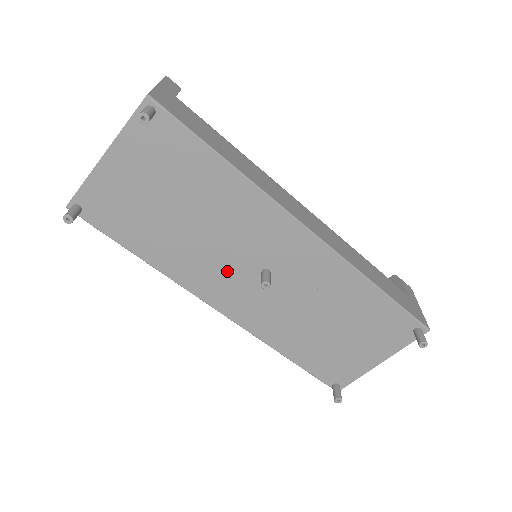
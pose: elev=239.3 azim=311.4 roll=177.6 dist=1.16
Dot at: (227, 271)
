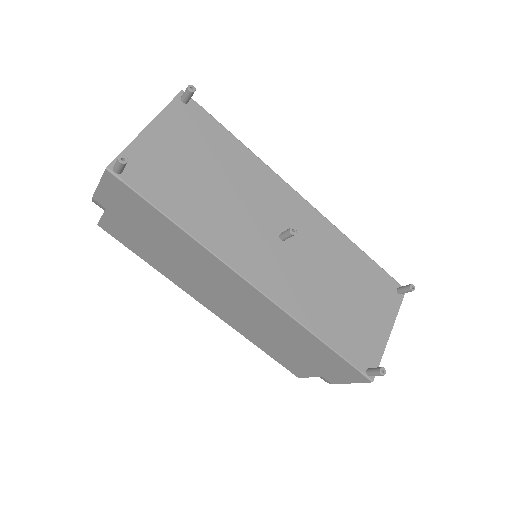
Dot at: (252, 236)
